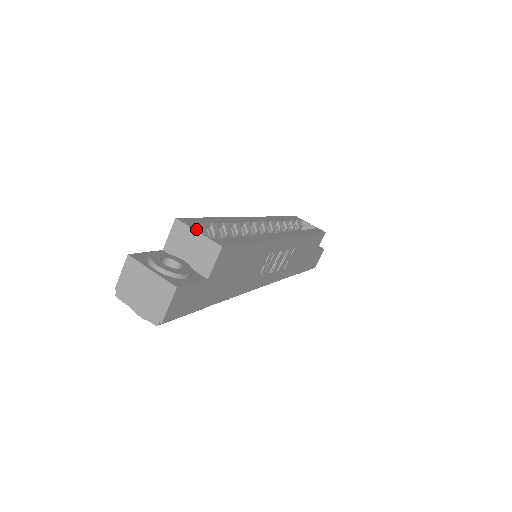
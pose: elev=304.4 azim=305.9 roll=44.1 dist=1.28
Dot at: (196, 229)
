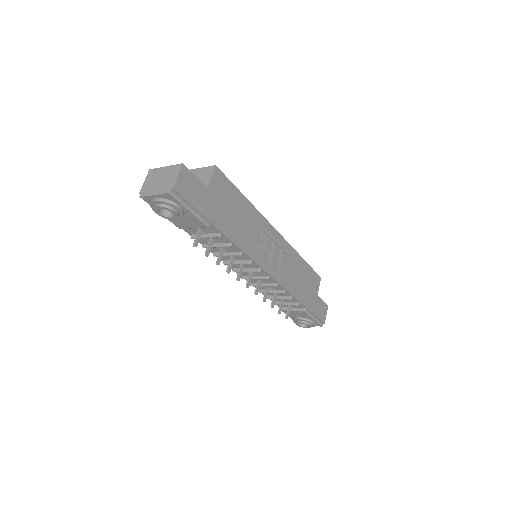
Dot at: (197, 170)
